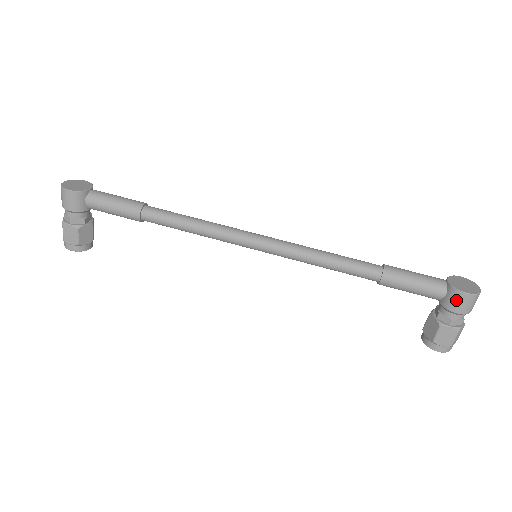
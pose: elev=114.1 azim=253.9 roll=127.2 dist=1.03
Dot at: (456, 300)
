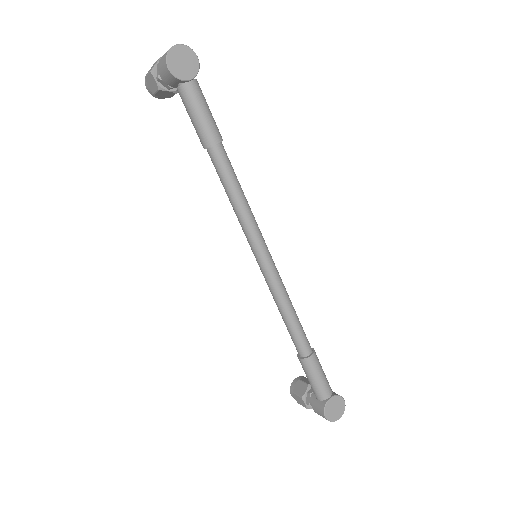
Dot at: (319, 409)
